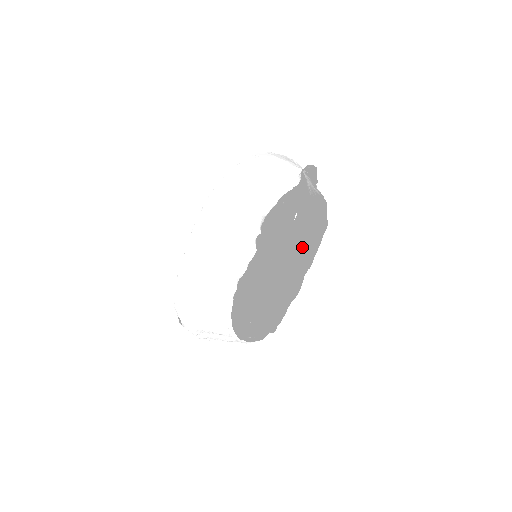
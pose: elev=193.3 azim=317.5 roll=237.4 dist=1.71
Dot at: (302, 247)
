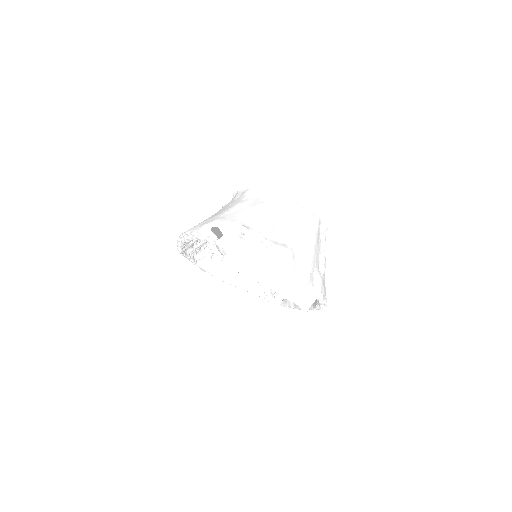
Dot at: occluded
